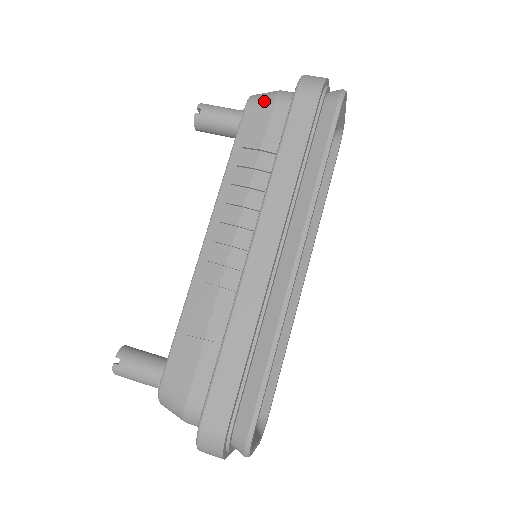
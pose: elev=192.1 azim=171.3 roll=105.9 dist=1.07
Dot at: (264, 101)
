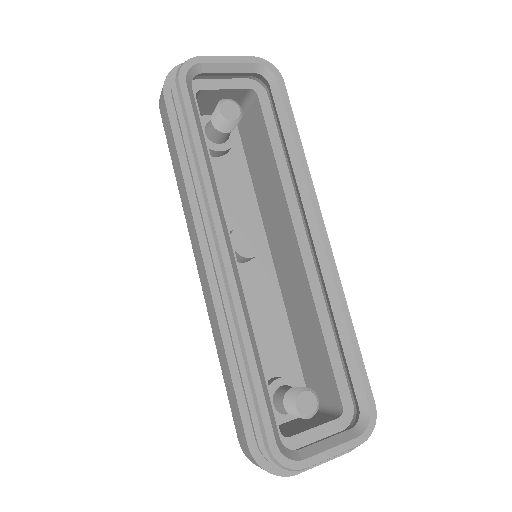
Dot at: occluded
